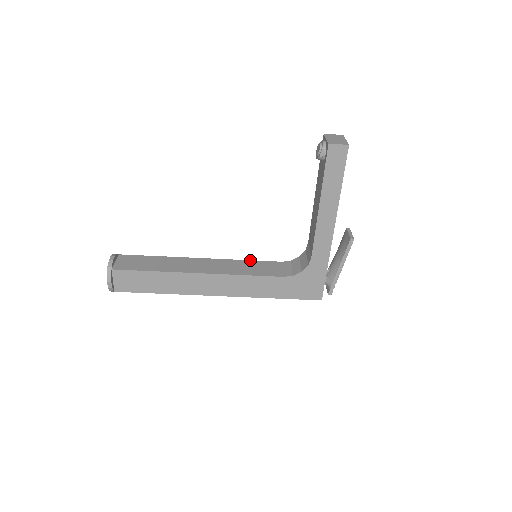
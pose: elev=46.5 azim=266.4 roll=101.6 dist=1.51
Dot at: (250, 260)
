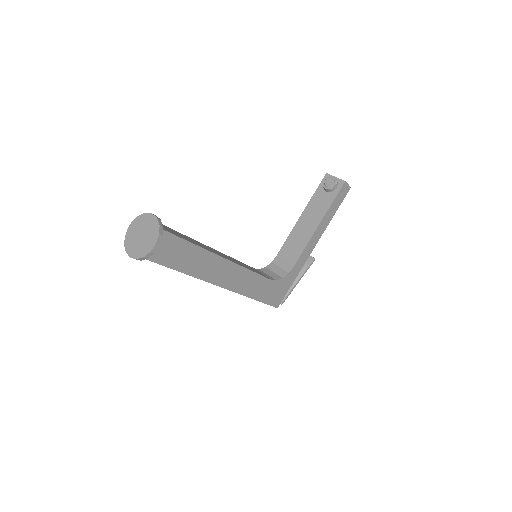
Dot at: occluded
